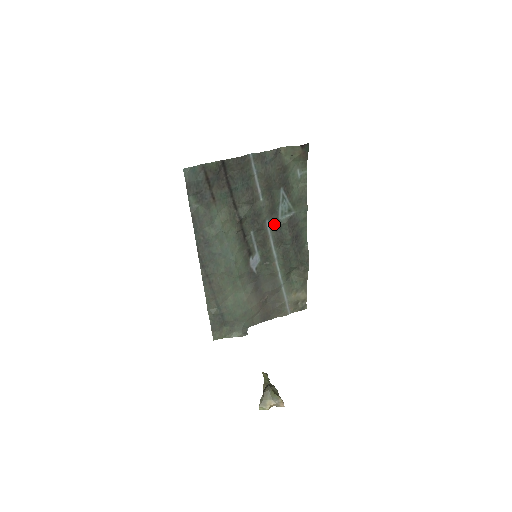
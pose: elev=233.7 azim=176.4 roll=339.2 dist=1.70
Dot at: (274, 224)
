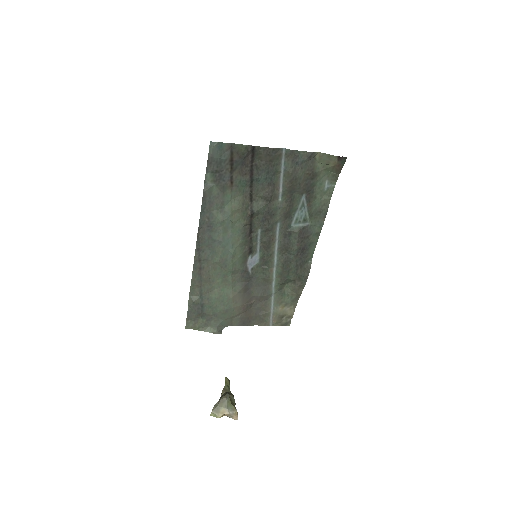
Dot at: (285, 229)
